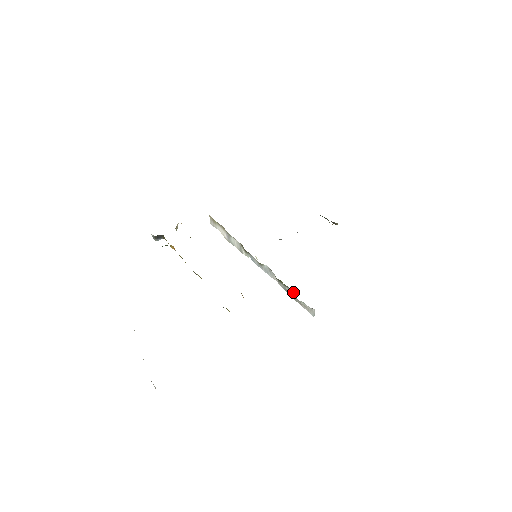
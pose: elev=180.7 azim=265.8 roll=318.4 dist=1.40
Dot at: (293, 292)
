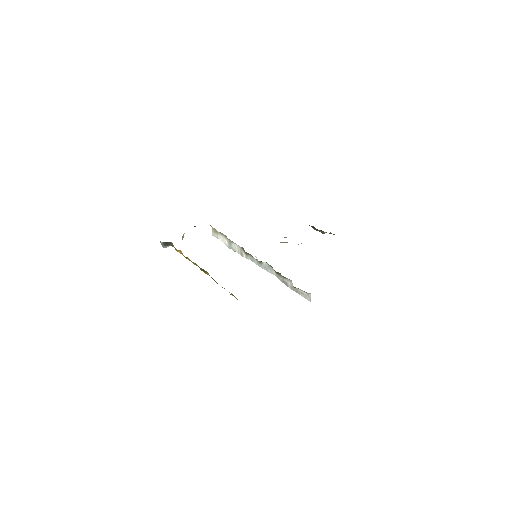
Dot at: (291, 282)
